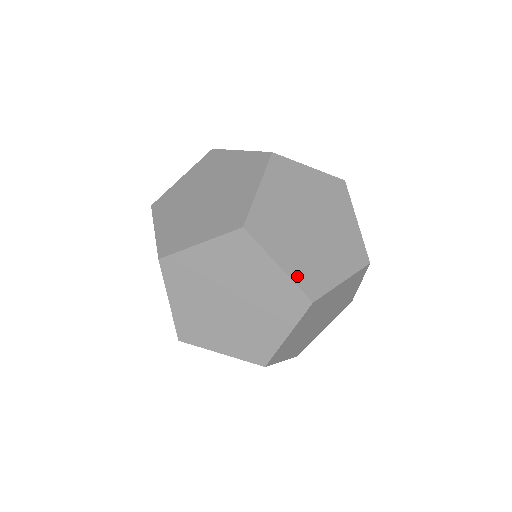
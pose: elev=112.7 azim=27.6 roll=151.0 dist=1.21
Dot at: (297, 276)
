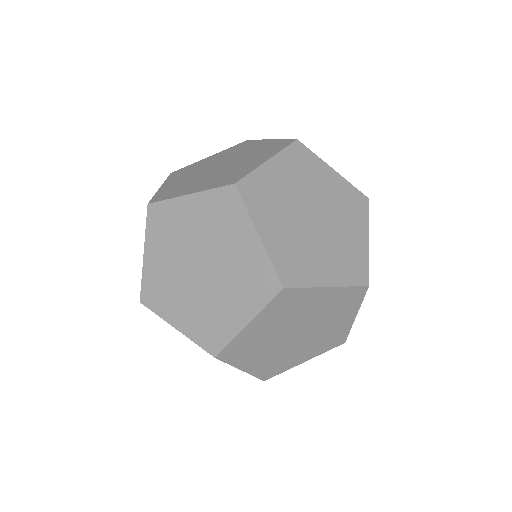
Dot at: (276, 255)
